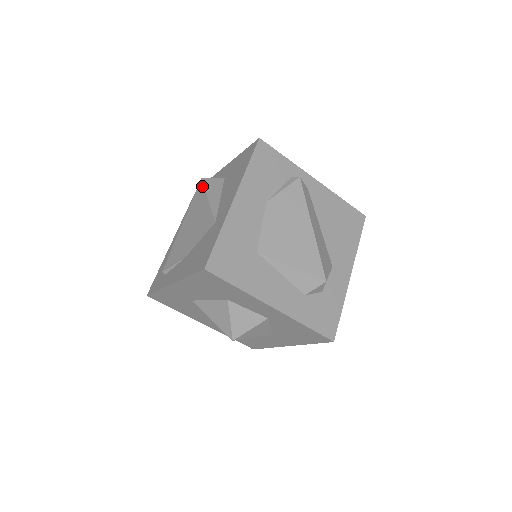
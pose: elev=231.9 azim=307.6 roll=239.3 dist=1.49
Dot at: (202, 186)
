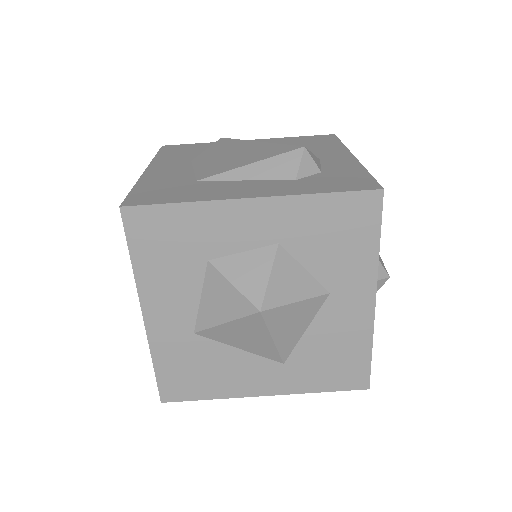
Dot at: occluded
